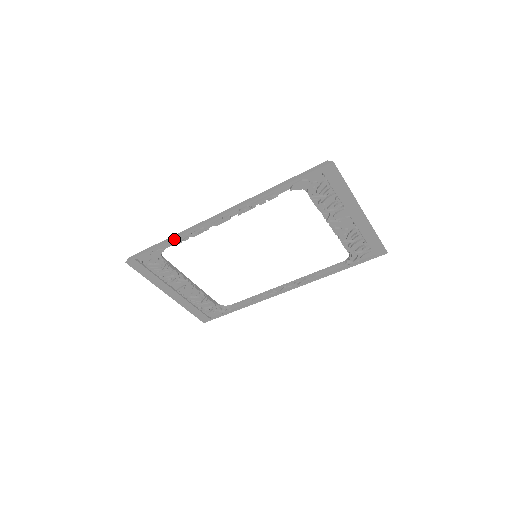
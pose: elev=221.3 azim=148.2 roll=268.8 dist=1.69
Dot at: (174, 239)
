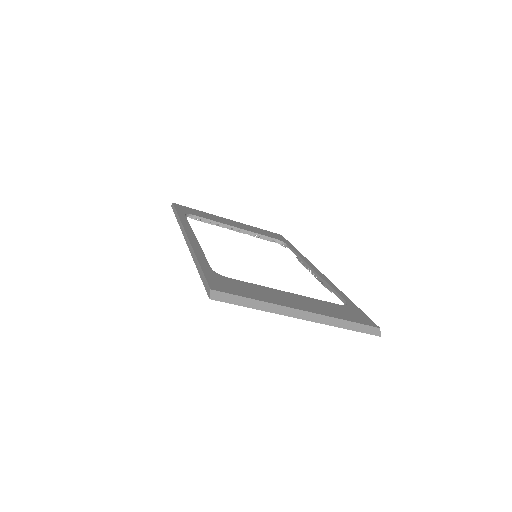
Dot at: (178, 222)
